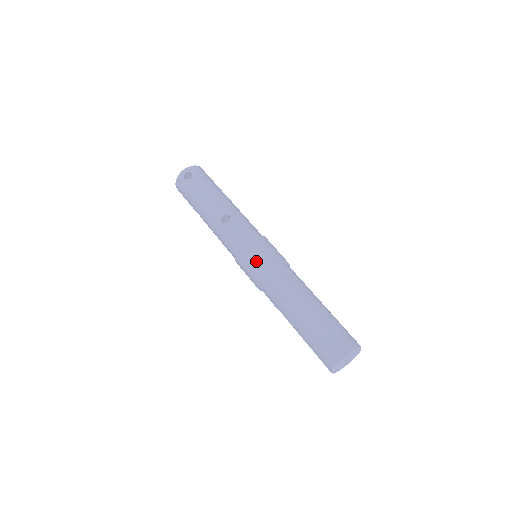
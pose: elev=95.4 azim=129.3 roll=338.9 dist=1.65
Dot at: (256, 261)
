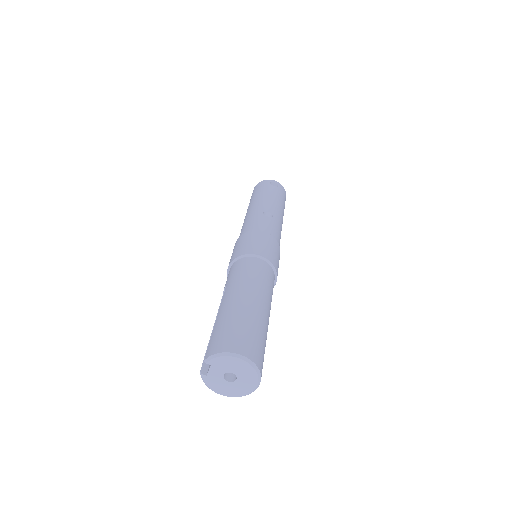
Dot at: (257, 243)
